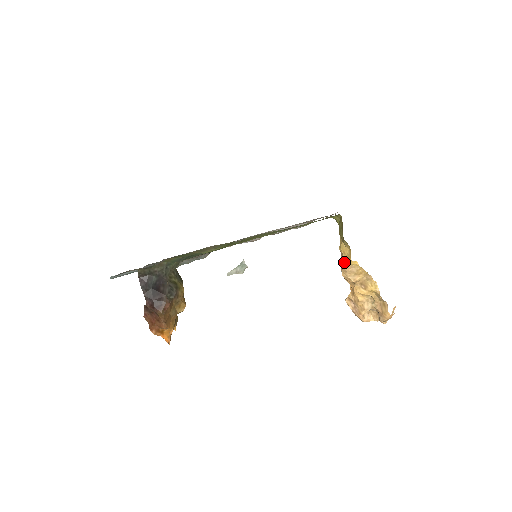
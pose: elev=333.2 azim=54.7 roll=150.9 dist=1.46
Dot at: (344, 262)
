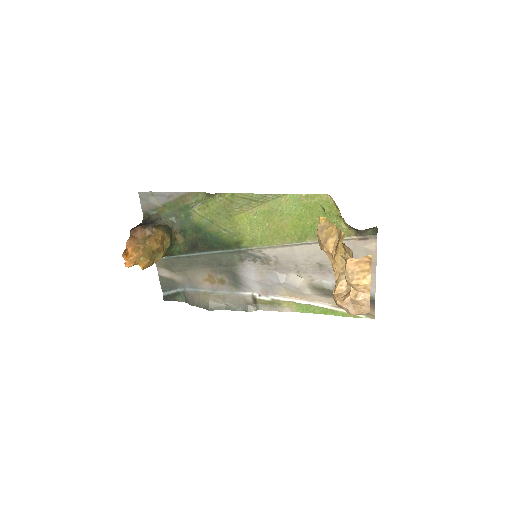
Dot at: occluded
